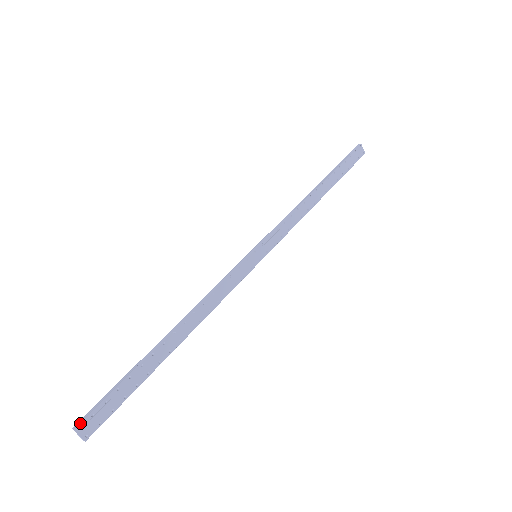
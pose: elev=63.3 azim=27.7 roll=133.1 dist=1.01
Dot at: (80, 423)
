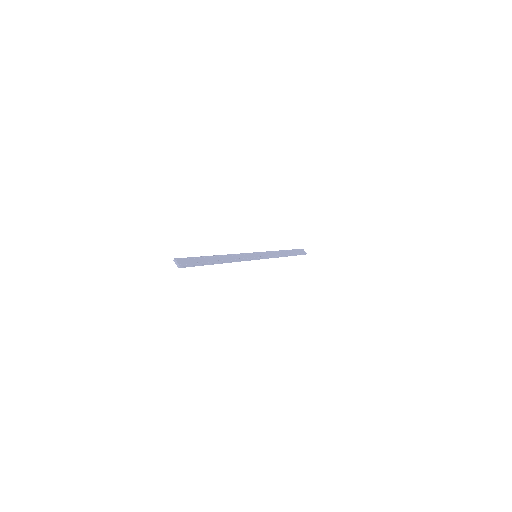
Dot at: (177, 258)
